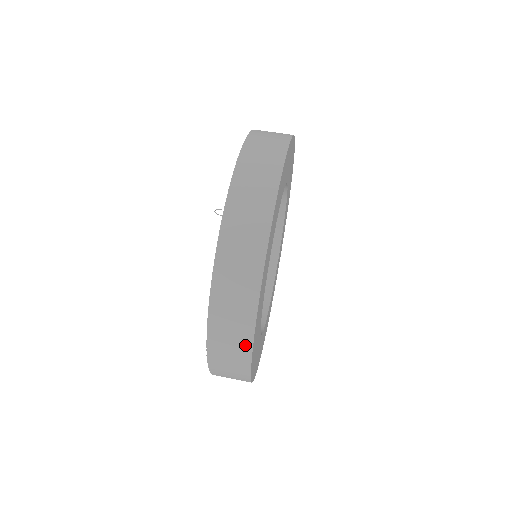
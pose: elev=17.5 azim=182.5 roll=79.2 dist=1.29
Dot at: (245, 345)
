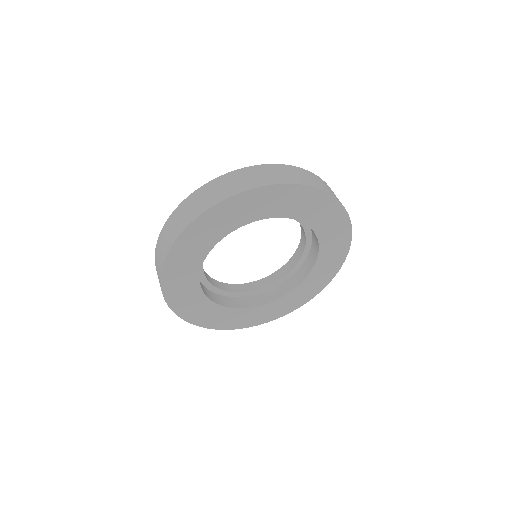
Dot at: (197, 213)
